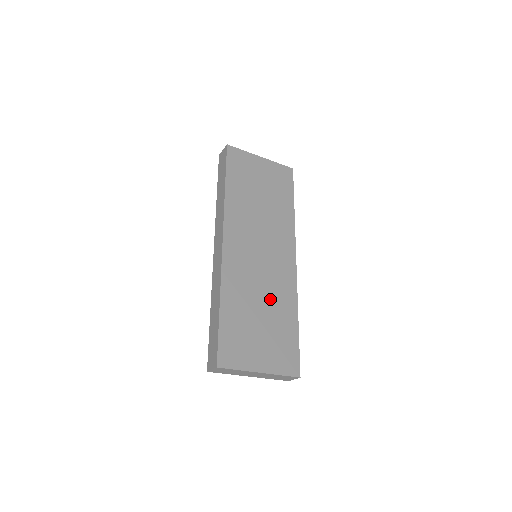
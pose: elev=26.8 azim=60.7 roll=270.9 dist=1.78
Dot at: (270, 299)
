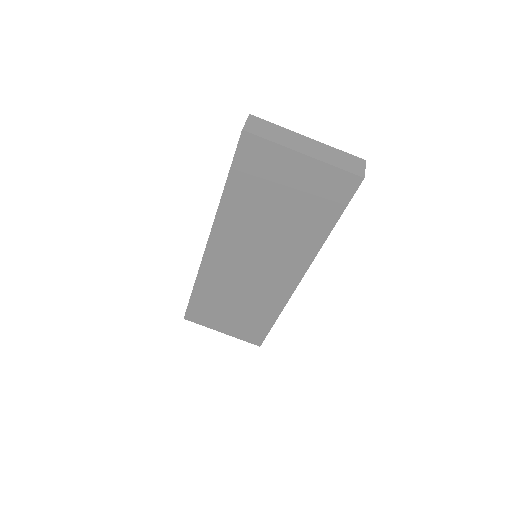
Dot at: occluded
